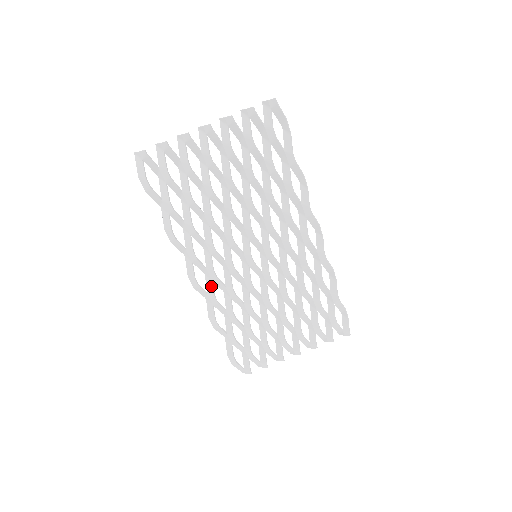
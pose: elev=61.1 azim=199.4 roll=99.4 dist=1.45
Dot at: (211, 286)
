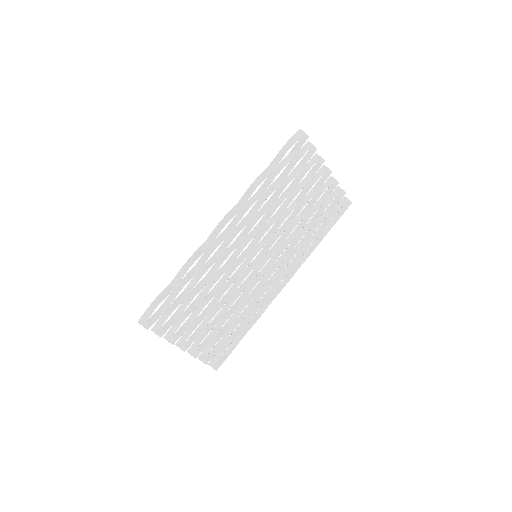
Dot at: (222, 239)
